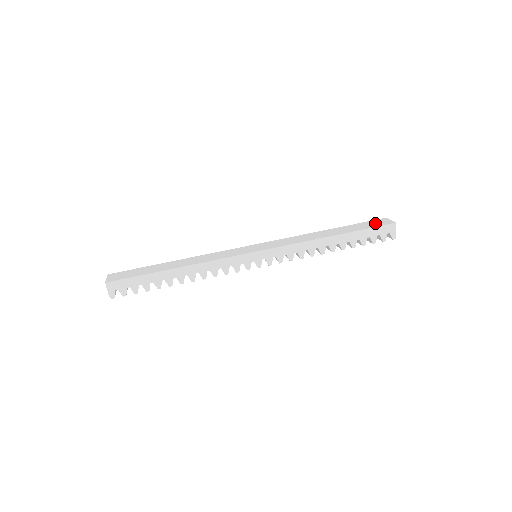
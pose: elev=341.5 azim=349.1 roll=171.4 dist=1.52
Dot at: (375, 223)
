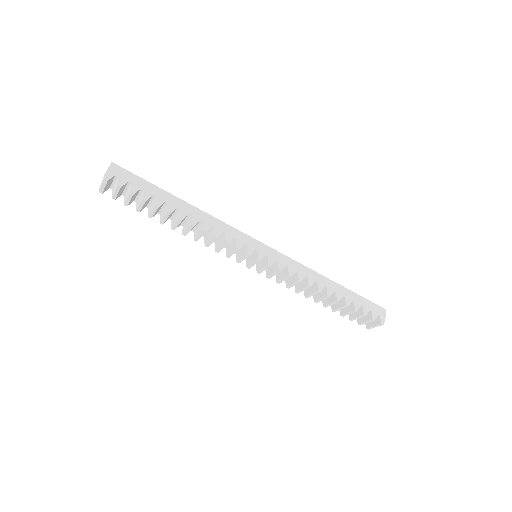
Dot at: occluded
